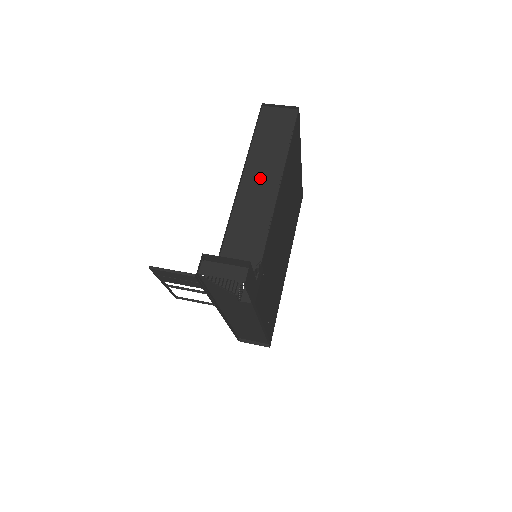
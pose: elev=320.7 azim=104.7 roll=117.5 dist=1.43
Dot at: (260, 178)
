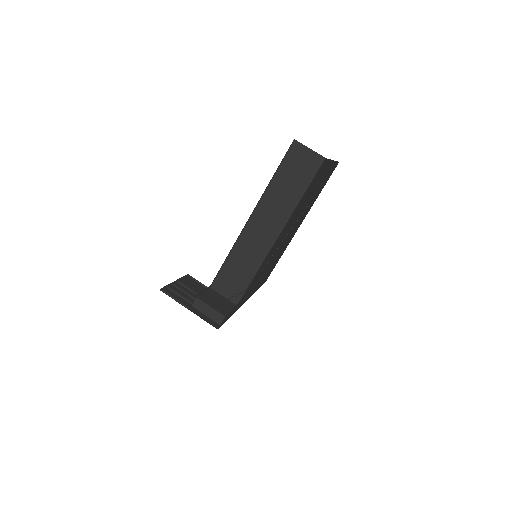
Dot at: (268, 218)
